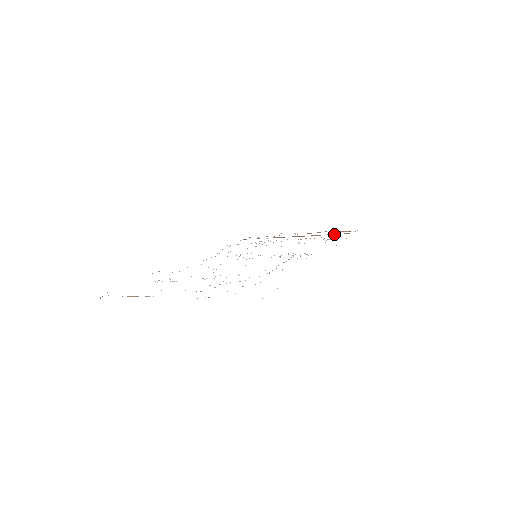
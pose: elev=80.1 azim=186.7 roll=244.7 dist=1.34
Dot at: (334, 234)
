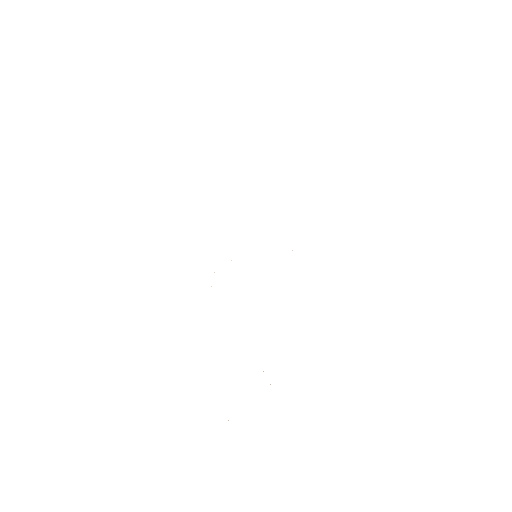
Dot at: occluded
